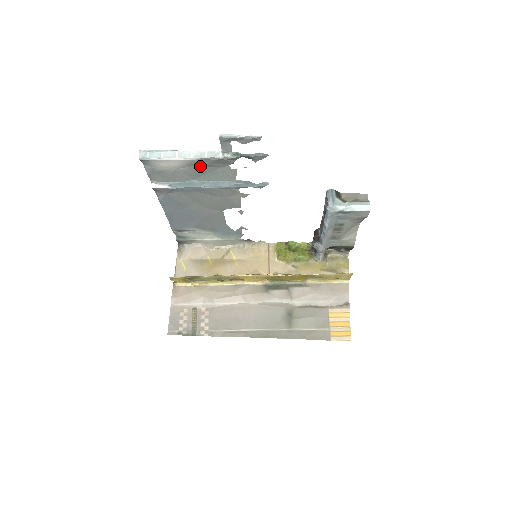
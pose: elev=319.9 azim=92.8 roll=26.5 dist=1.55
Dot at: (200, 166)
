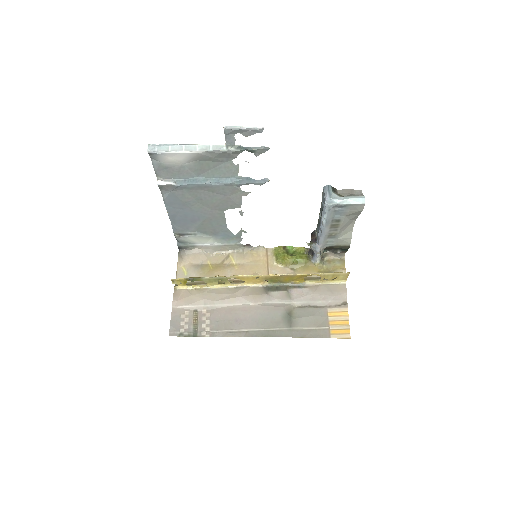
Dot at: (205, 161)
